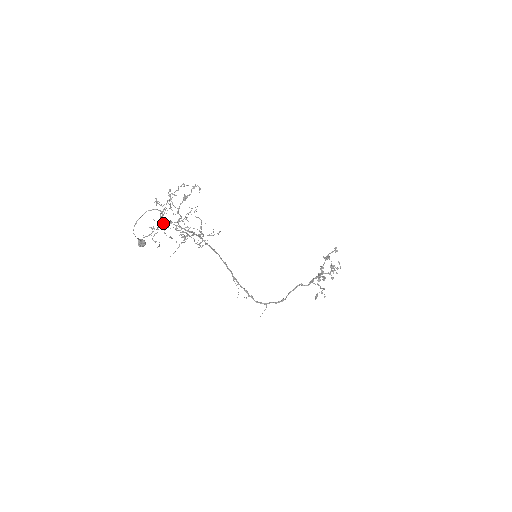
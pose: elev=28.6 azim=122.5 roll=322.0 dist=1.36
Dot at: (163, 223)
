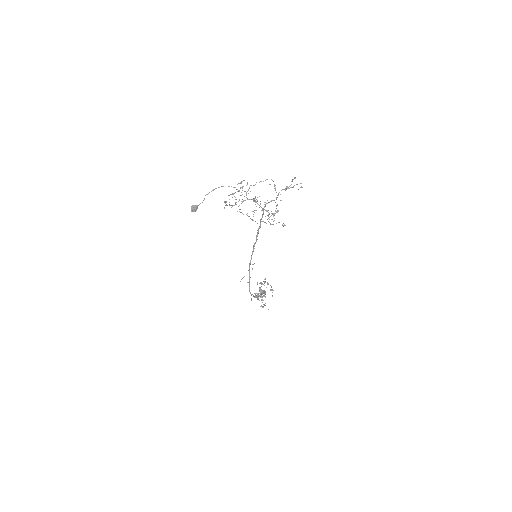
Dot at: (250, 199)
